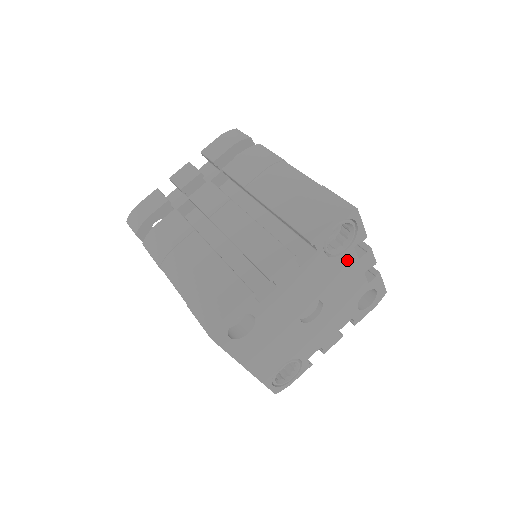
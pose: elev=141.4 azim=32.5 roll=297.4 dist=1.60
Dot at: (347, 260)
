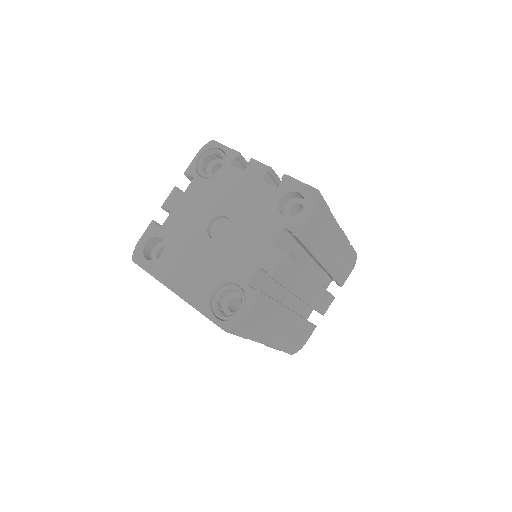
Dot at: (231, 176)
